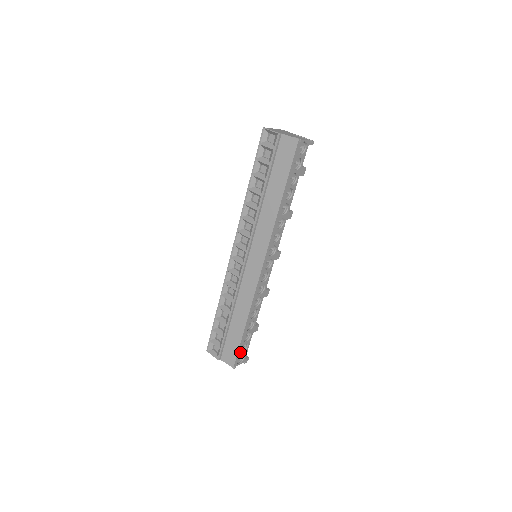
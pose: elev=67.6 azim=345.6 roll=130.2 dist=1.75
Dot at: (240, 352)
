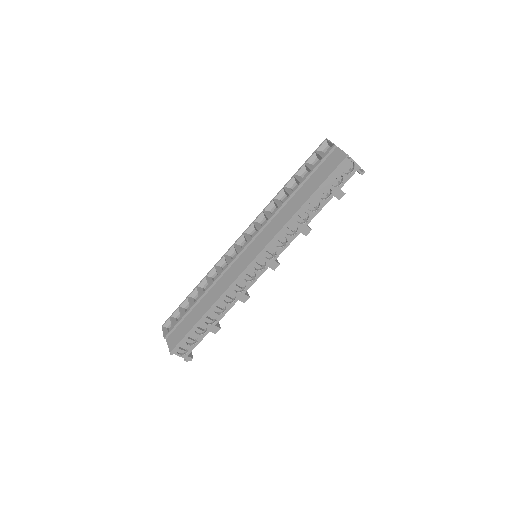
Dot at: (186, 341)
